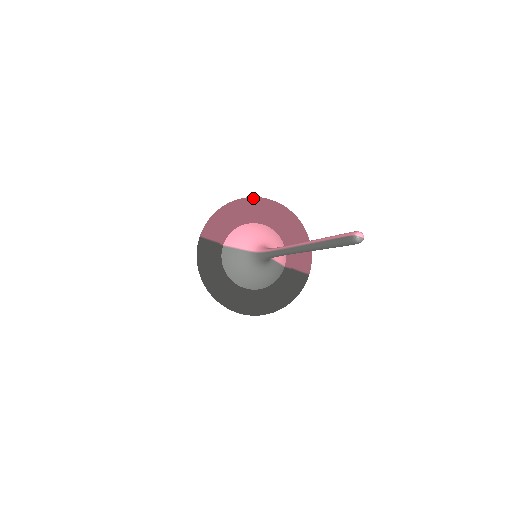
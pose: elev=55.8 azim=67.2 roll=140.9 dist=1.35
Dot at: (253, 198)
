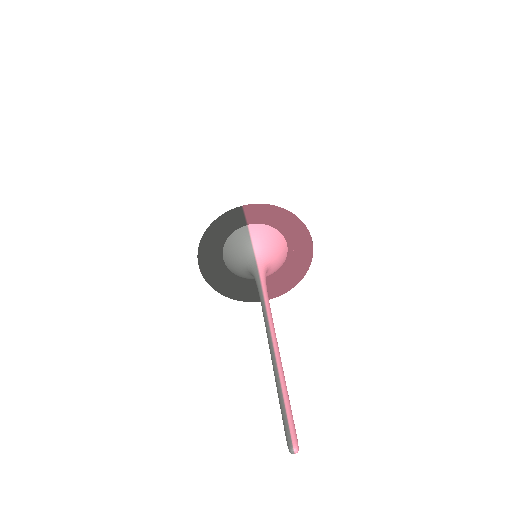
Dot at: (304, 226)
